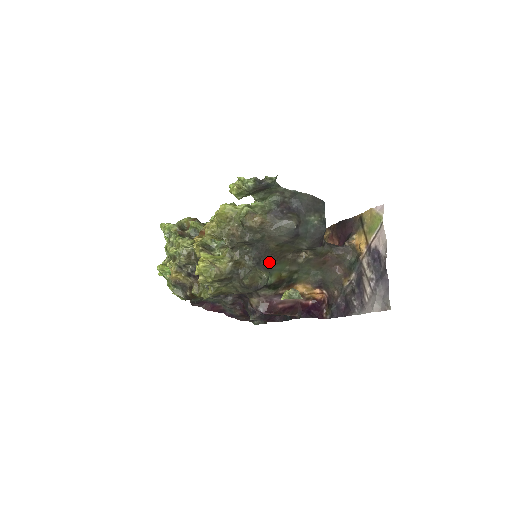
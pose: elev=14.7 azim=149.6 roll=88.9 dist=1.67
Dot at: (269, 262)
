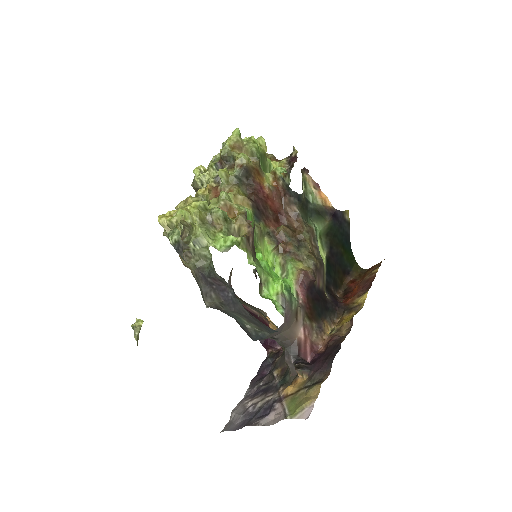
Dot at: occluded
